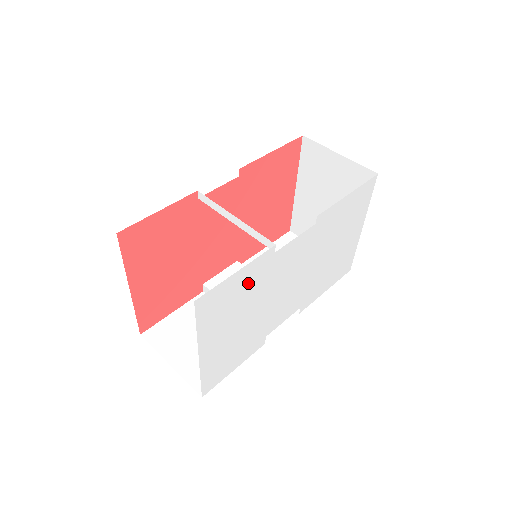
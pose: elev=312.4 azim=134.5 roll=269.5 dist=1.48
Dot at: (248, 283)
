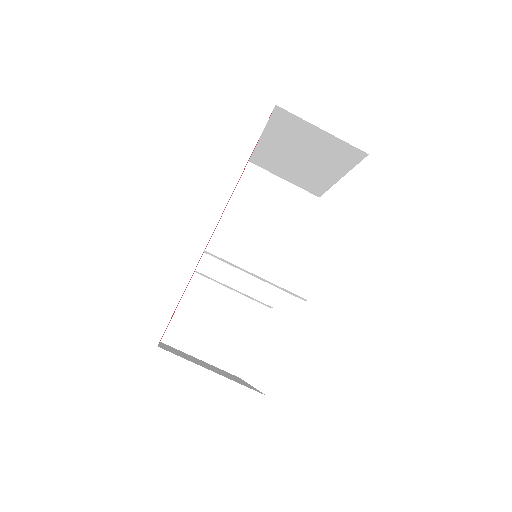
Dot at: occluded
